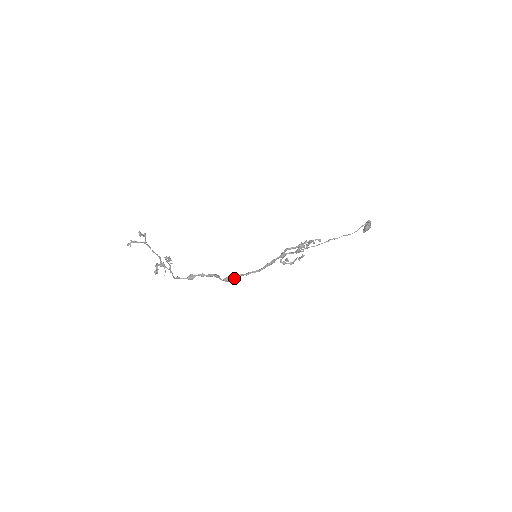
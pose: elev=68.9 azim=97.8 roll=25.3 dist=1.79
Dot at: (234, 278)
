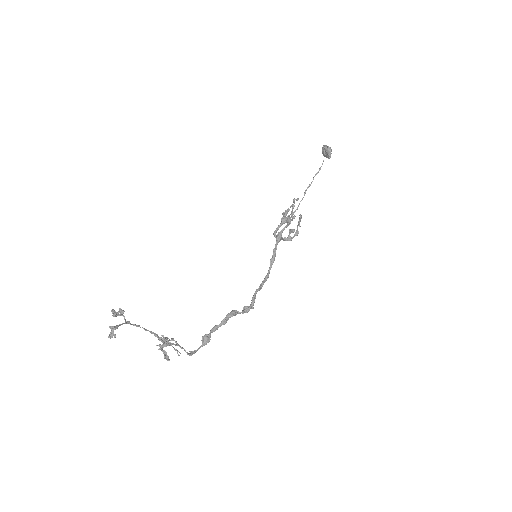
Dot at: (251, 302)
